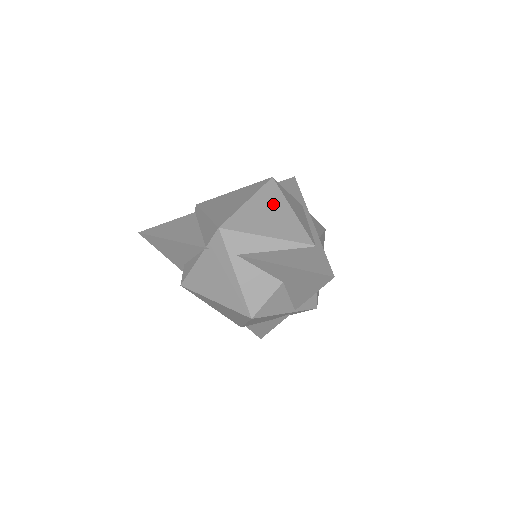
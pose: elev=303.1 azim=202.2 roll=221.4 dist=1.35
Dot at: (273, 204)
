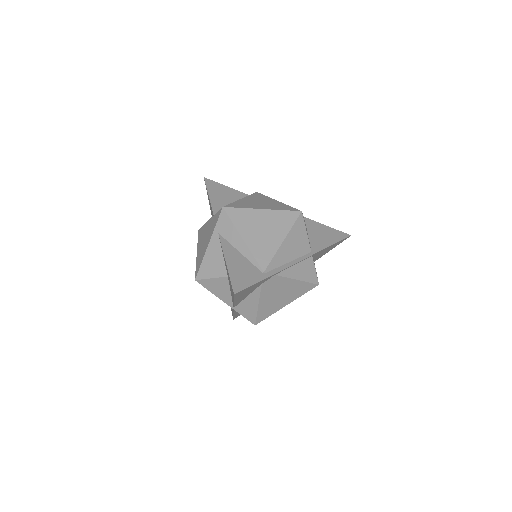
Dot at: (276, 226)
